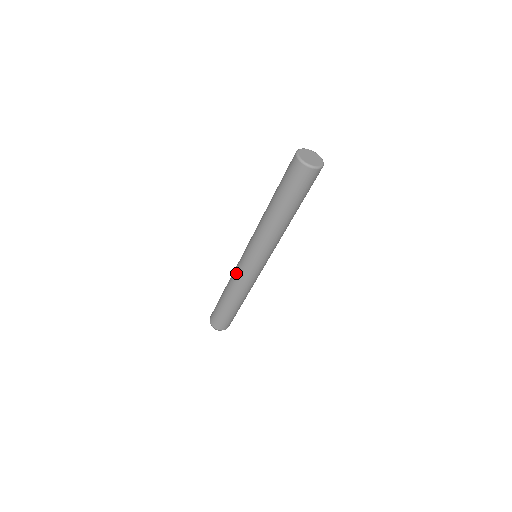
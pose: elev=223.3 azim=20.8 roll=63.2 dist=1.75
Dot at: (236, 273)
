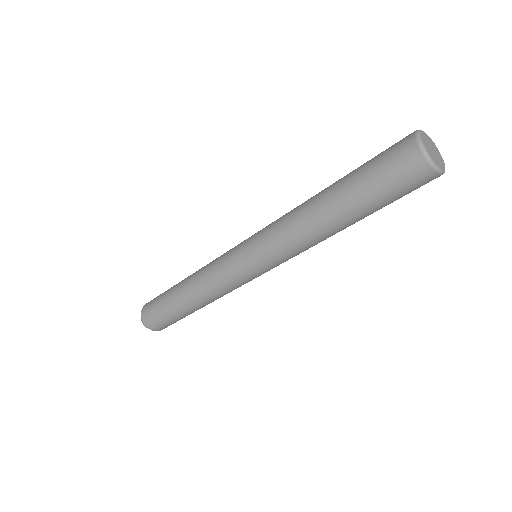
Dot at: (221, 282)
